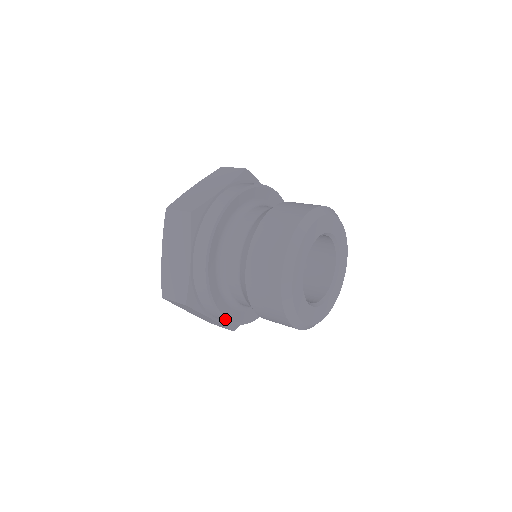
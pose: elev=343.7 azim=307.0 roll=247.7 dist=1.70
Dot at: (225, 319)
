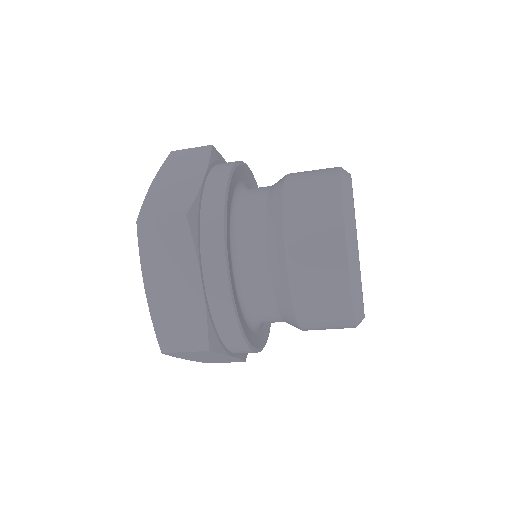
Dot at: (228, 274)
